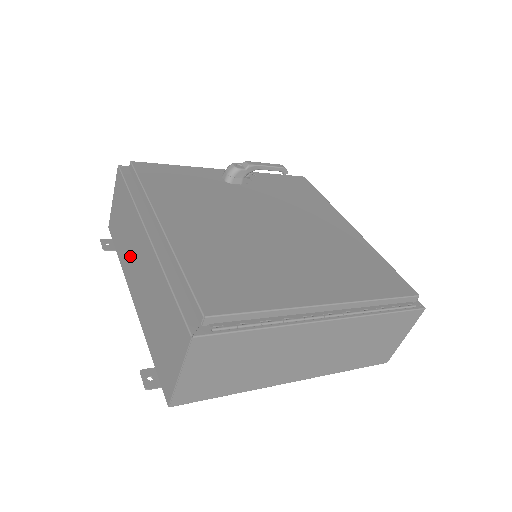
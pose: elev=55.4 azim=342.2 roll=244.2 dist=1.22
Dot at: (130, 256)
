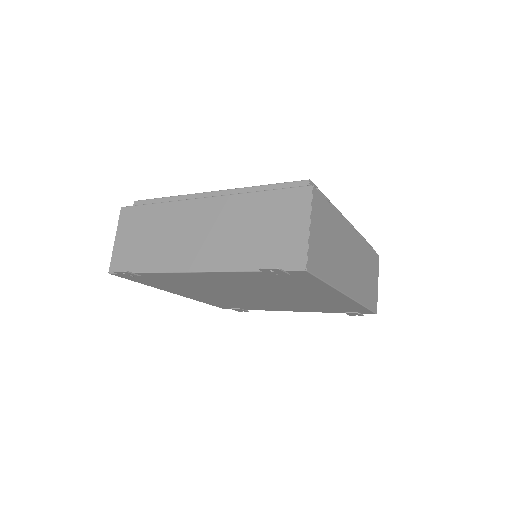
Dot at: (175, 243)
